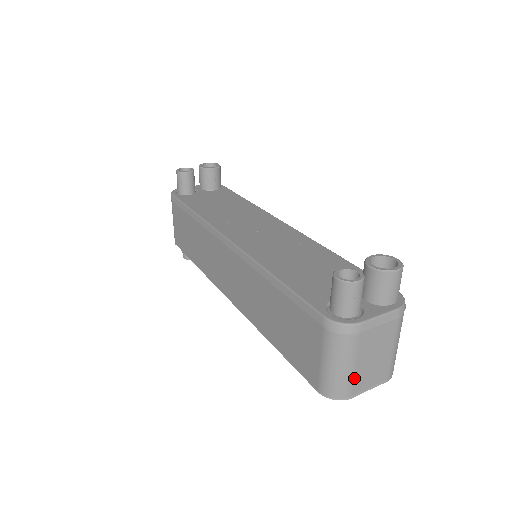
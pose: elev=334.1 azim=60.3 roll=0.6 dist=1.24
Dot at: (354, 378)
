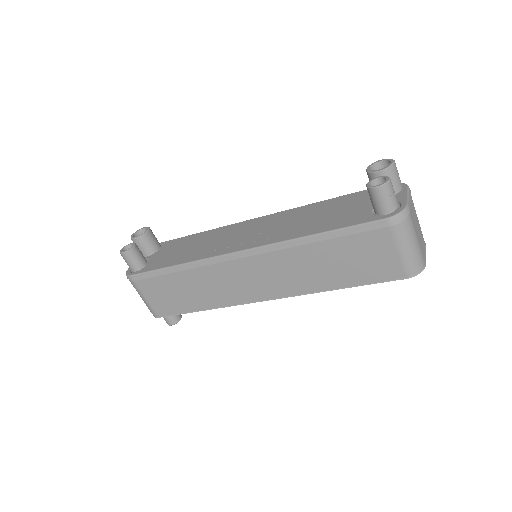
Dot at: (420, 248)
